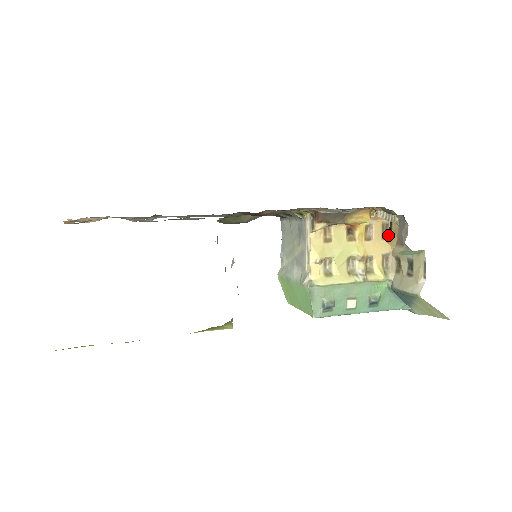
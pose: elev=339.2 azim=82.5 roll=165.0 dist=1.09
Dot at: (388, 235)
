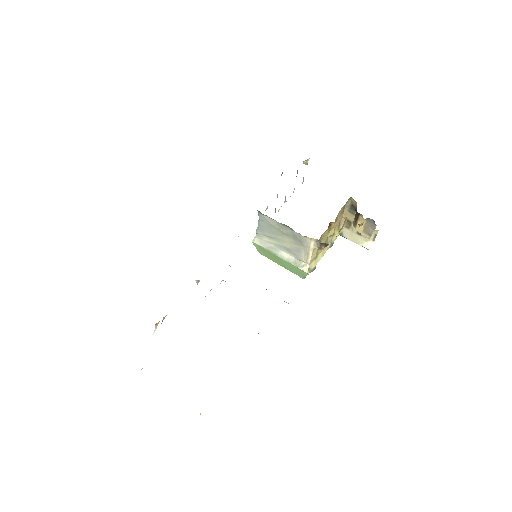
Dot at: (355, 223)
